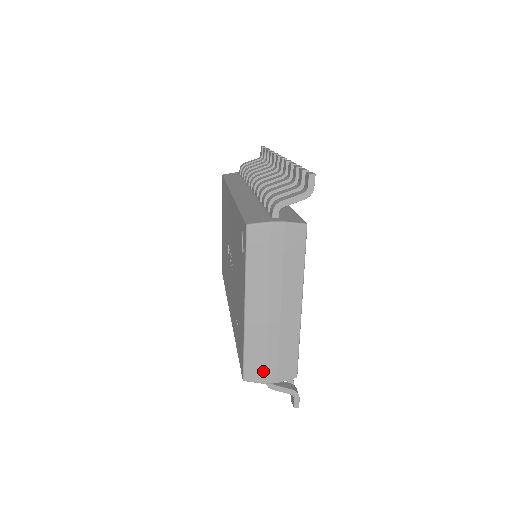
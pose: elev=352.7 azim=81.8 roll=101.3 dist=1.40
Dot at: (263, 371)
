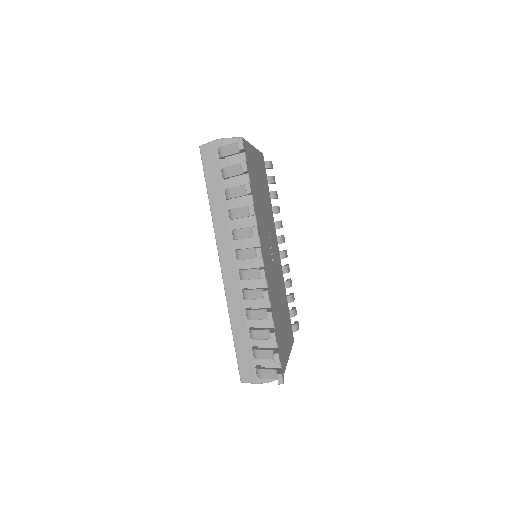
Dot at: occluded
